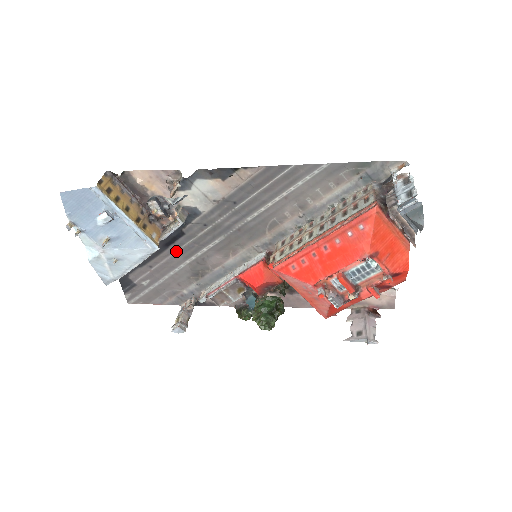
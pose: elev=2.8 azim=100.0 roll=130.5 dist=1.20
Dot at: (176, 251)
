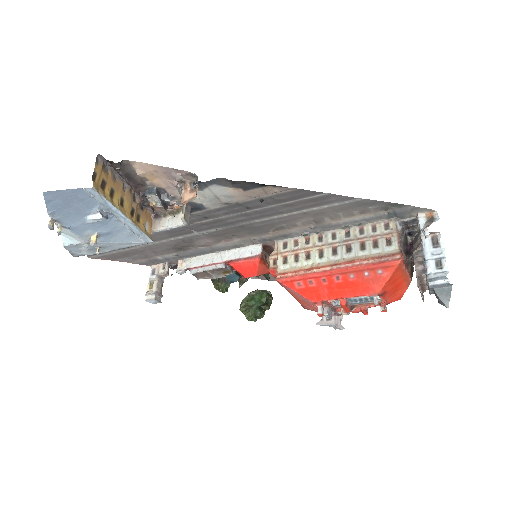
Dot at: occluded
